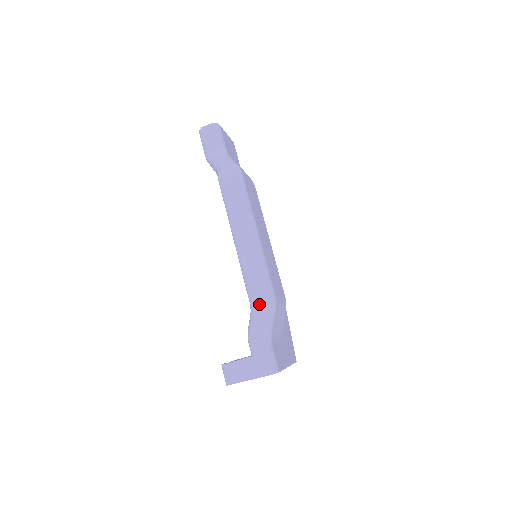
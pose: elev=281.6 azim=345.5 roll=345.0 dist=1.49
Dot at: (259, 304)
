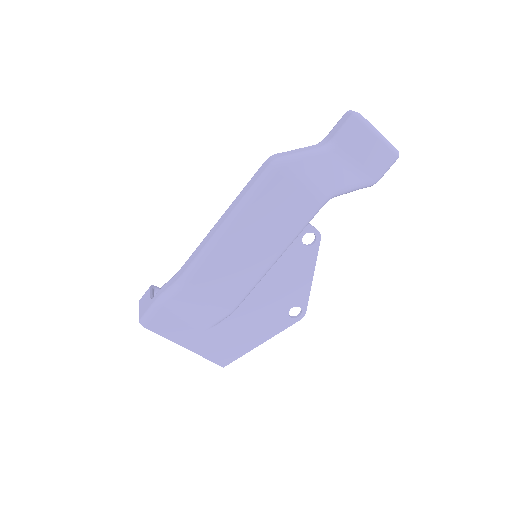
Dot at: (178, 274)
